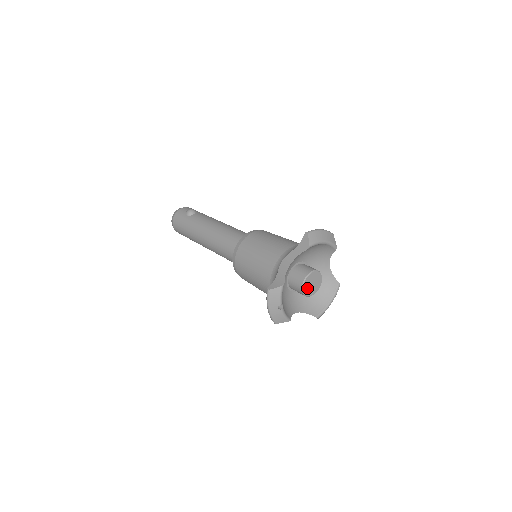
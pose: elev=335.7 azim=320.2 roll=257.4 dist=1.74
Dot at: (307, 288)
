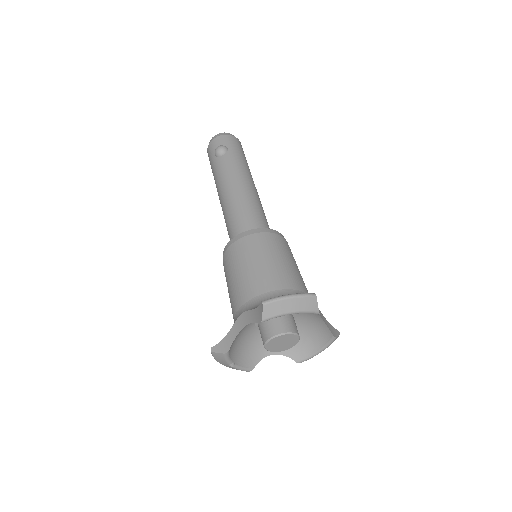
Dot at: (273, 347)
